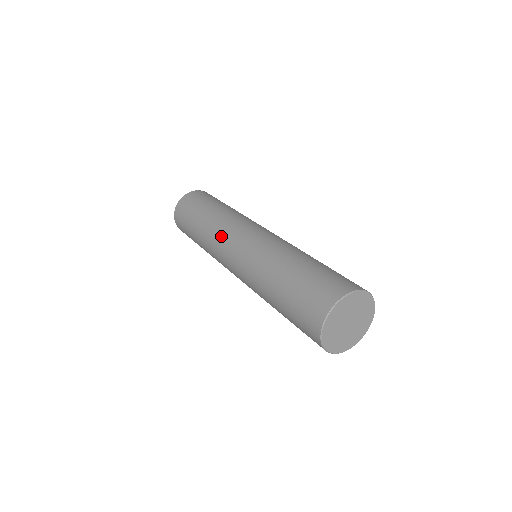
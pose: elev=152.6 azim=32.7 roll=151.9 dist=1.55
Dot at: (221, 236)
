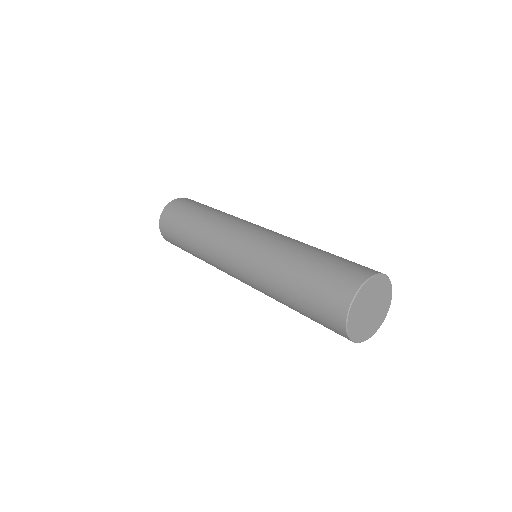
Dot at: (215, 250)
